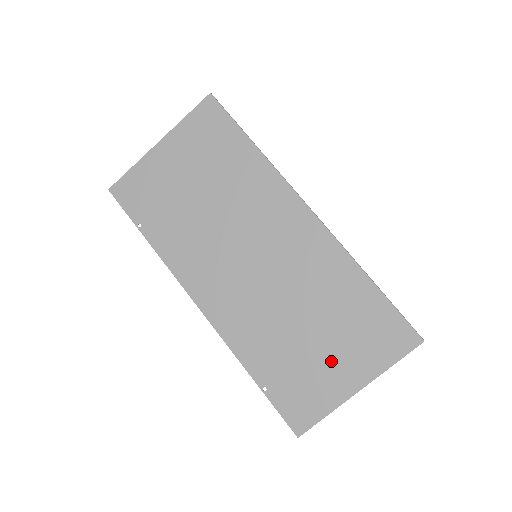
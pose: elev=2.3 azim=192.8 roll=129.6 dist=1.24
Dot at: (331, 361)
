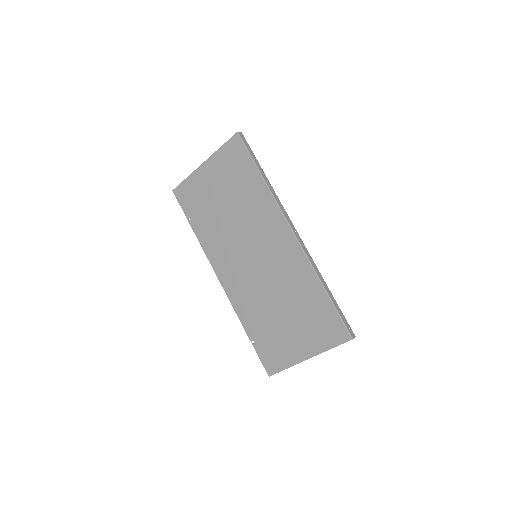
Dot at: (293, 336)
